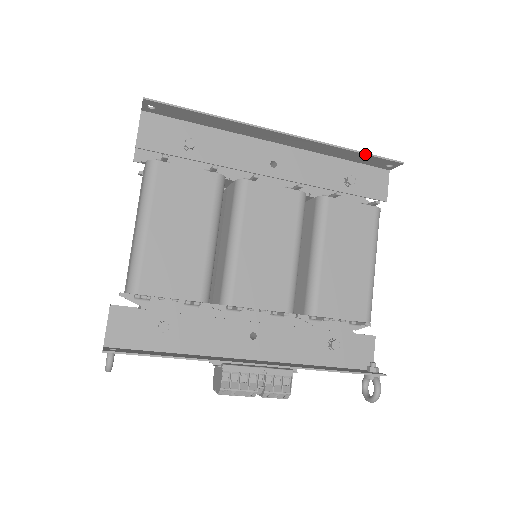
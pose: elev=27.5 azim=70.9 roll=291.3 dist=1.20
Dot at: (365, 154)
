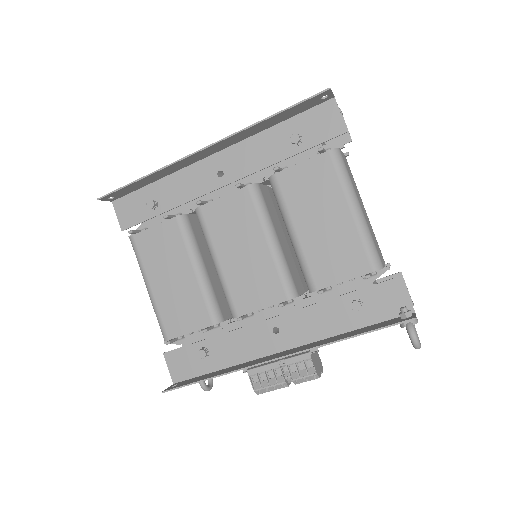
Dot at: (284, 111)
